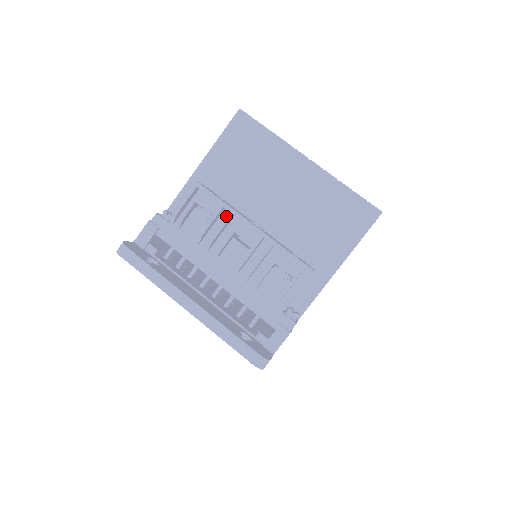
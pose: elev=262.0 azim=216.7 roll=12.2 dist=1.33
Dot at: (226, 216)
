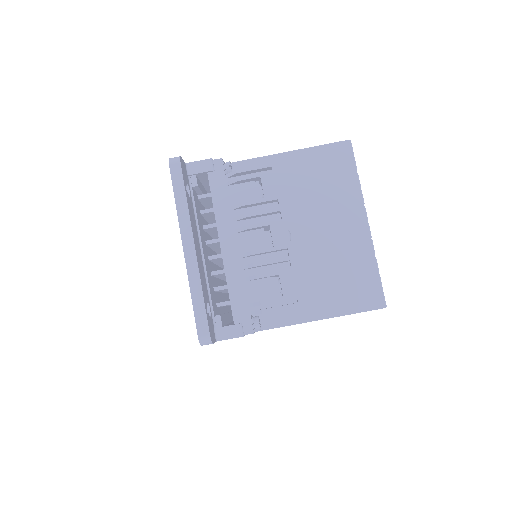
Dot at: (274, 208)
